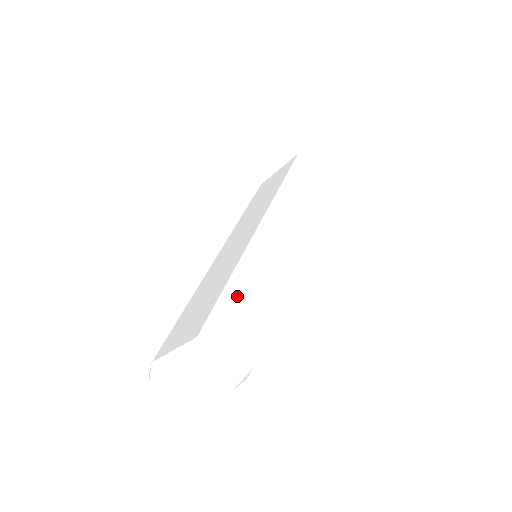
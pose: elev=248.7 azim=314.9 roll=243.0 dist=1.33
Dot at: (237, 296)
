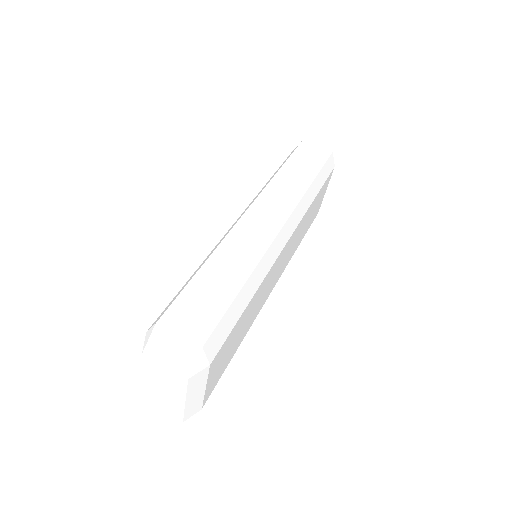
Dot at: (187, 284)
